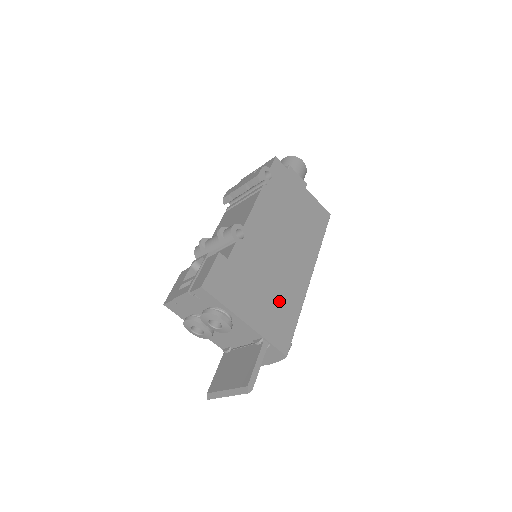
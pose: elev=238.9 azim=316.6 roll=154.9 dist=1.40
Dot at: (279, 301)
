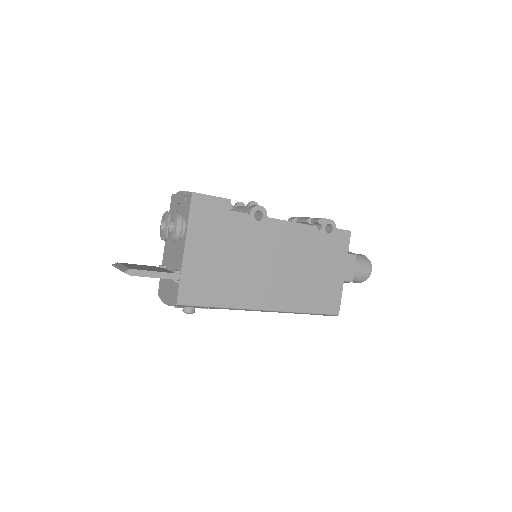
Dot at: (223, 279)
